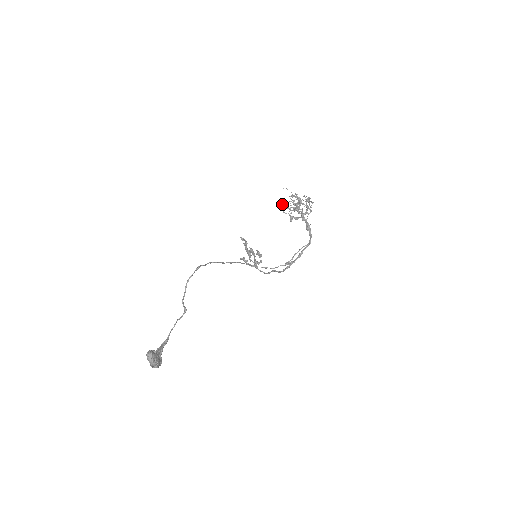
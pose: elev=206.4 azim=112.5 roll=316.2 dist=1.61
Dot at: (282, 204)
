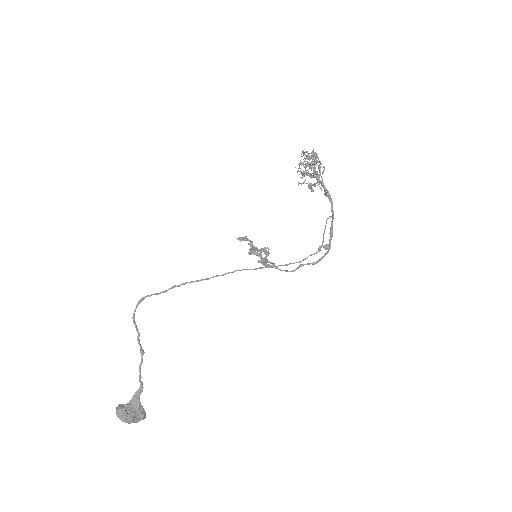
Dot at: occluded
